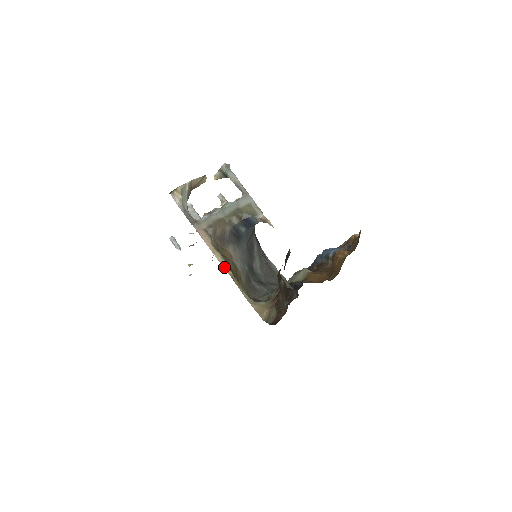
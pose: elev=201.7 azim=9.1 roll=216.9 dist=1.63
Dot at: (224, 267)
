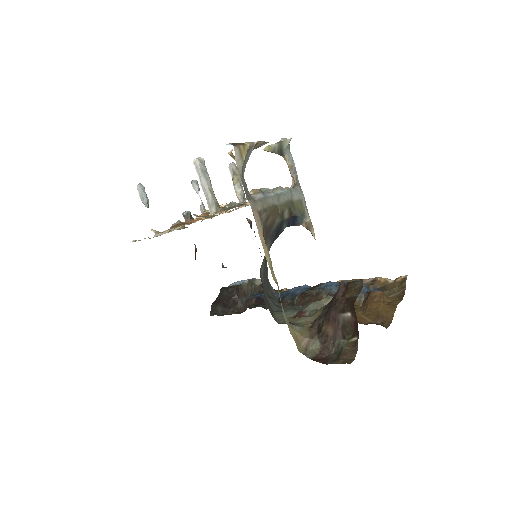
Dot at: (271, 269)
